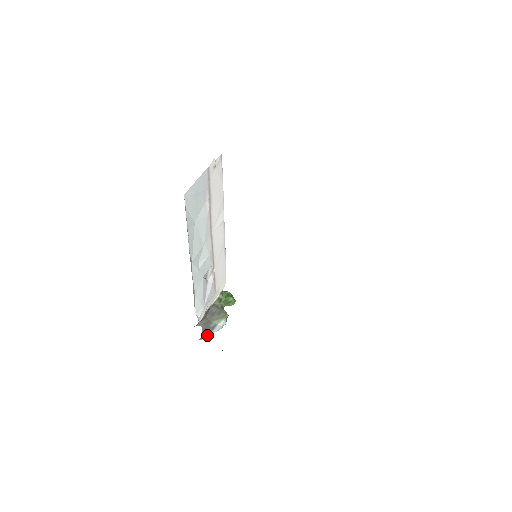
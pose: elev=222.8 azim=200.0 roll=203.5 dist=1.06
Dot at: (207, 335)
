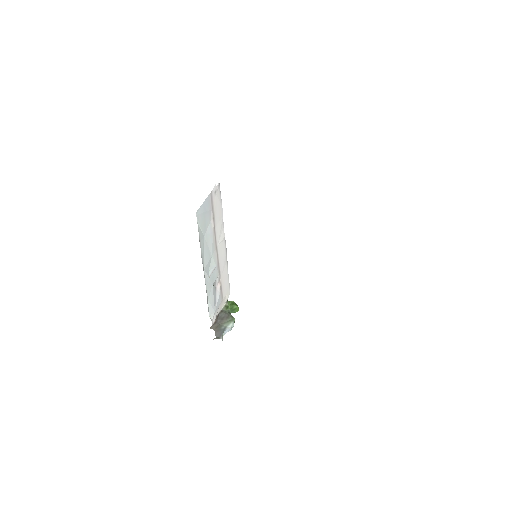
Dot at: (220, 335)
